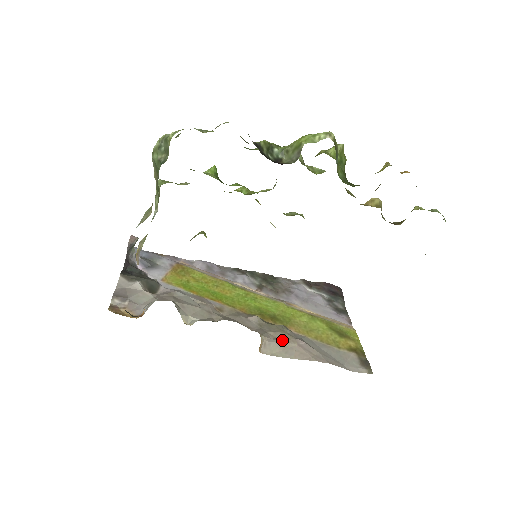
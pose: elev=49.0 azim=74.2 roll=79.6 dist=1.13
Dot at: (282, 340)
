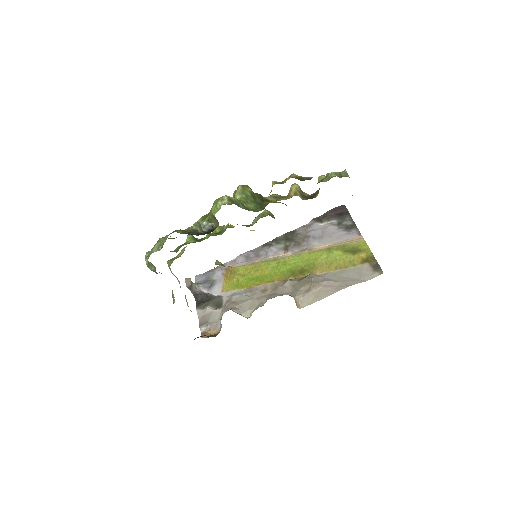
Dot at: (310, 290)
